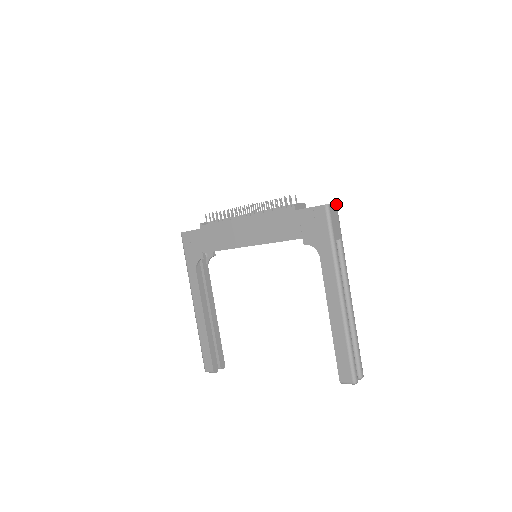
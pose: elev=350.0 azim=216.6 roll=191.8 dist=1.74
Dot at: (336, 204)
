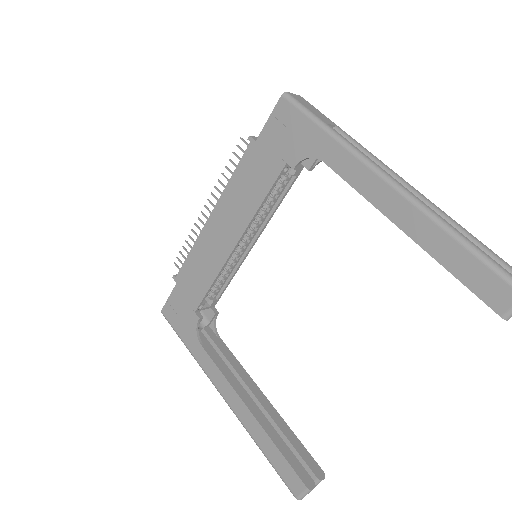
Dot at: (301, 97)
